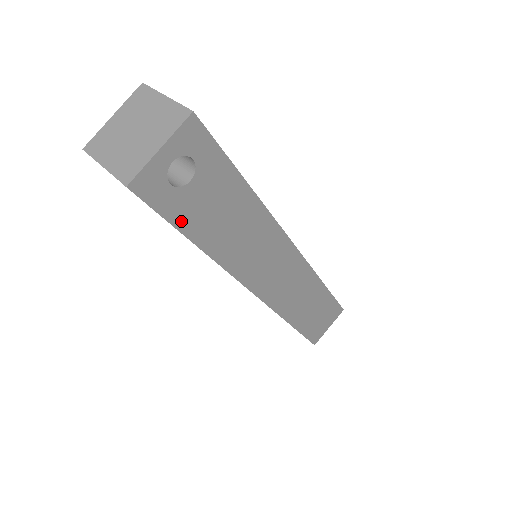
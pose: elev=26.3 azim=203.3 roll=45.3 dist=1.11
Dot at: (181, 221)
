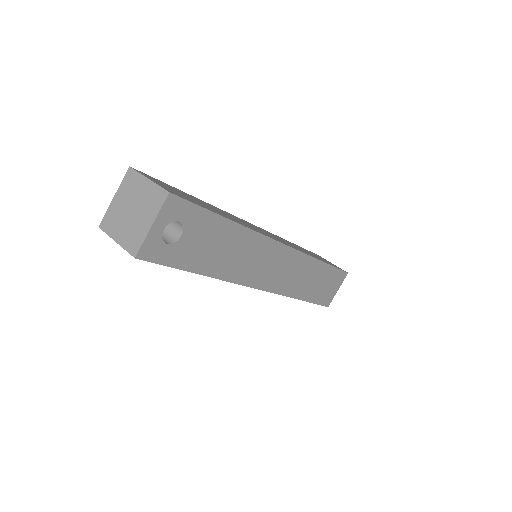
Dot at: (182, 263)
